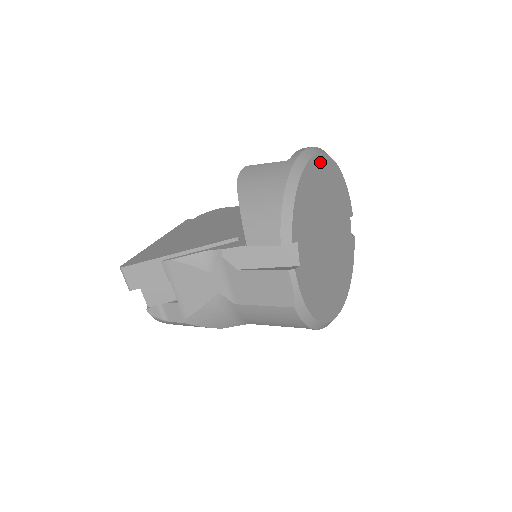
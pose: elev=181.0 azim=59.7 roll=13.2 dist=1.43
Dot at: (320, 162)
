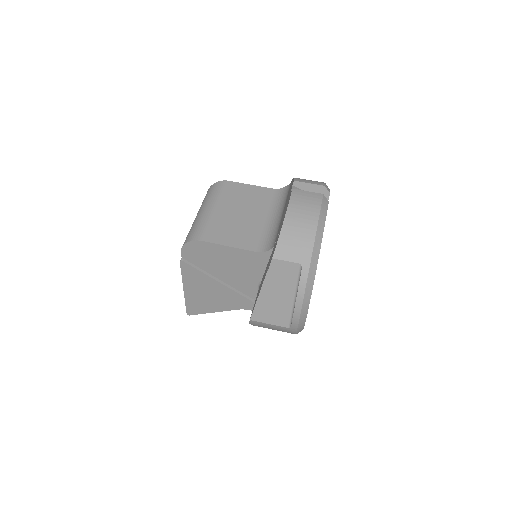
Dot at: occluded
